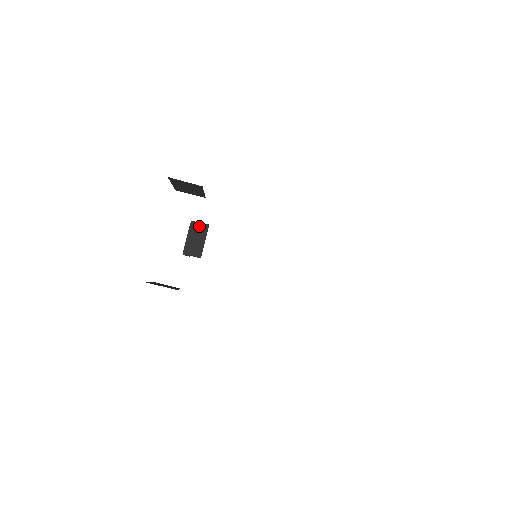
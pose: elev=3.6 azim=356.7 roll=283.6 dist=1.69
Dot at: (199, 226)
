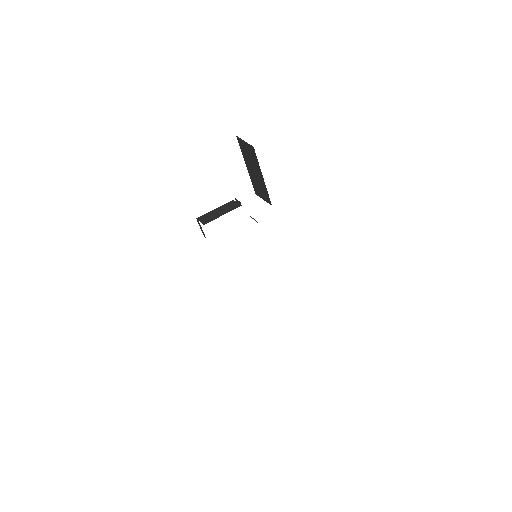
Dot at: (233, 204)
